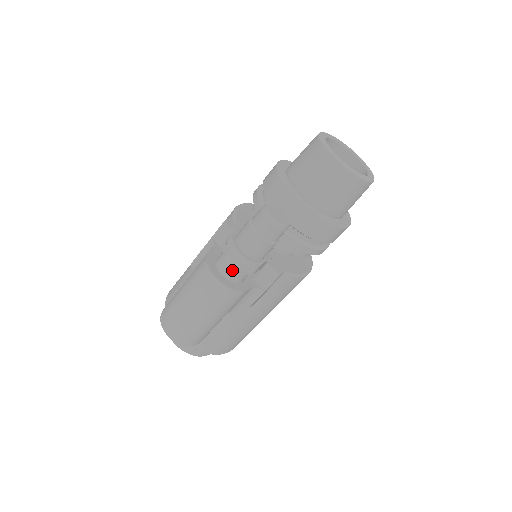
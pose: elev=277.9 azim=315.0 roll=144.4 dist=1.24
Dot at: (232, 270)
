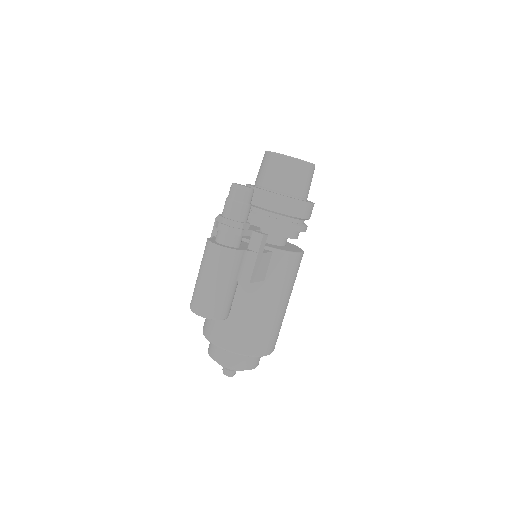
Dot at: (225, 236)
